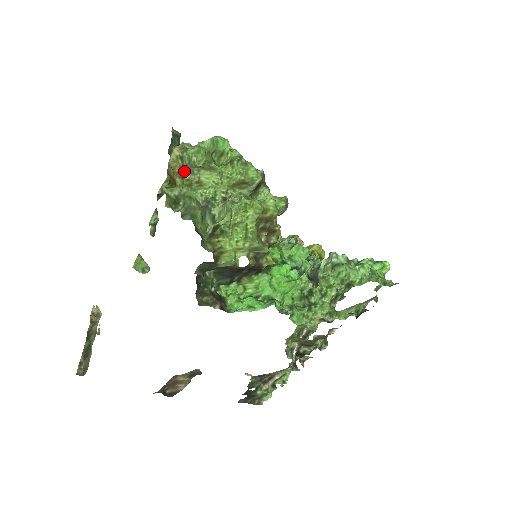
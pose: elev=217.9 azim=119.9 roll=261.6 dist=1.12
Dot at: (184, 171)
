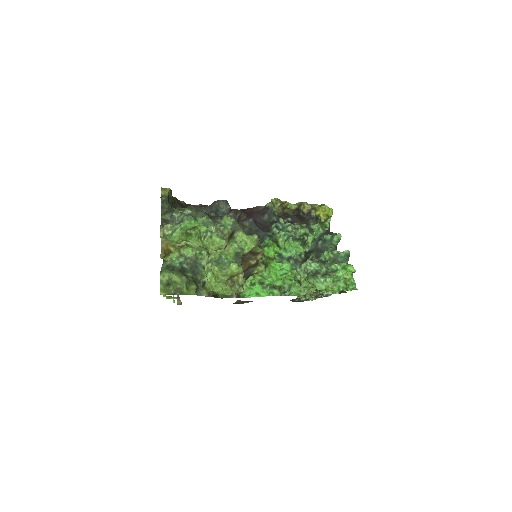
Dot at: occluded
